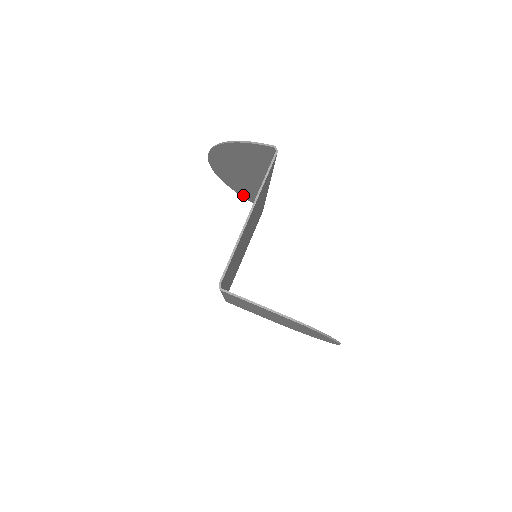
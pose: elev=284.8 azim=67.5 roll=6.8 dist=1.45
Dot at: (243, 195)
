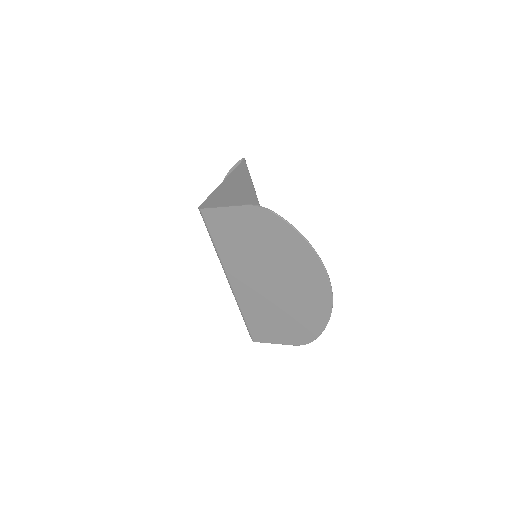
Dot at: occluded
